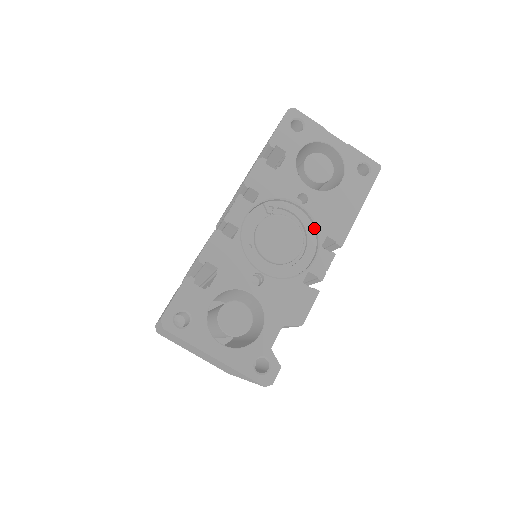
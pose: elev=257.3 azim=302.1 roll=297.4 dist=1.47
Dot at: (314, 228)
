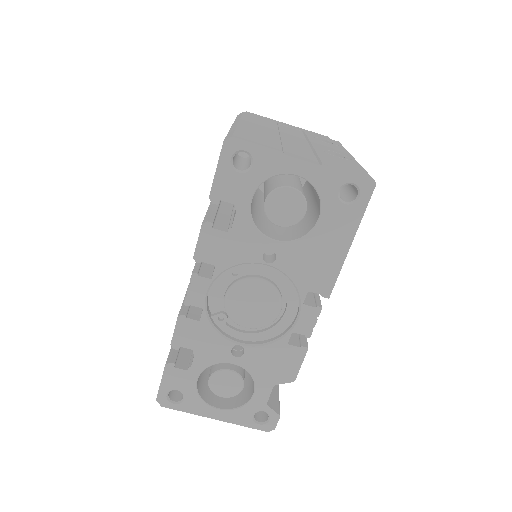
Dot at: (292, 282)
